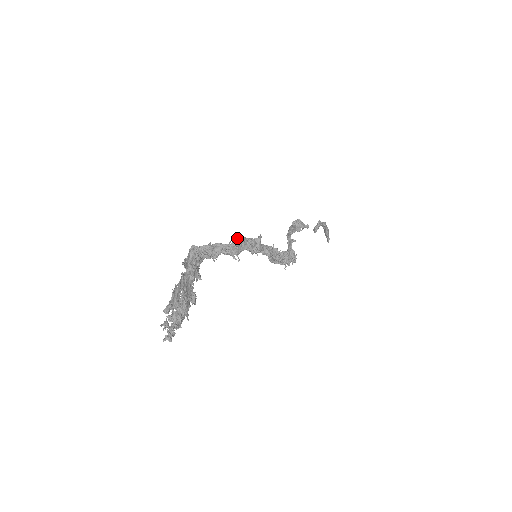
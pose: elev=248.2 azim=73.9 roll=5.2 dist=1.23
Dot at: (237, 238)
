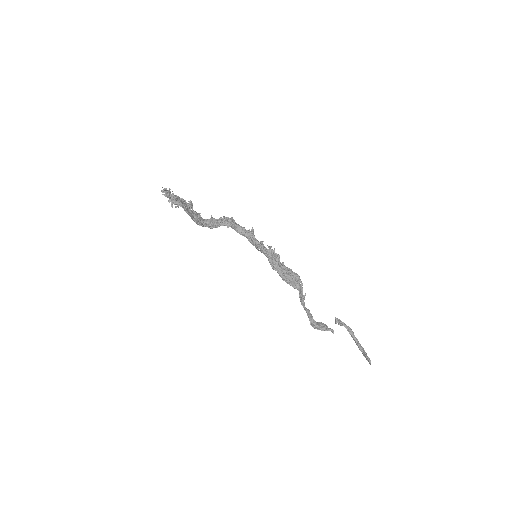
Dot at: occluded
